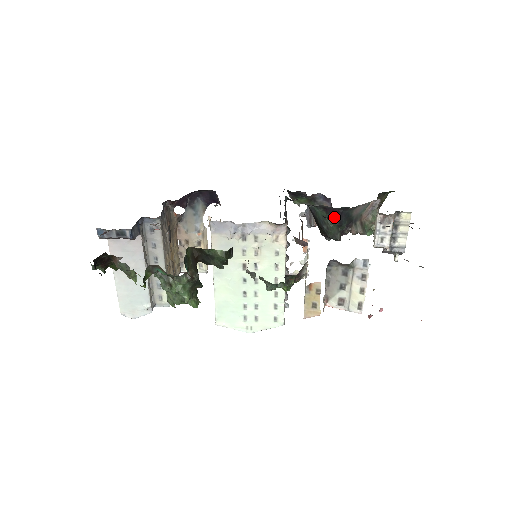
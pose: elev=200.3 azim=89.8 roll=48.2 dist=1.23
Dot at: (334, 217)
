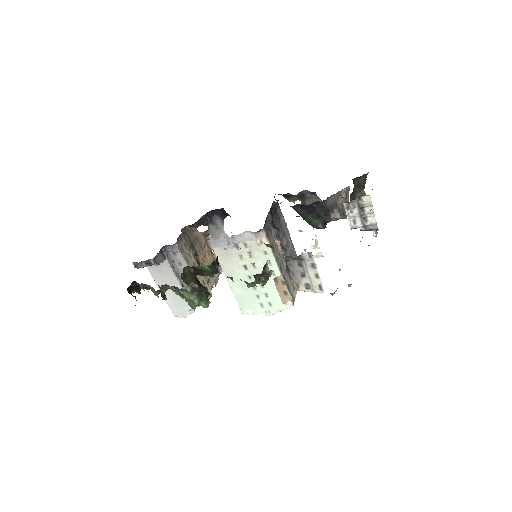
Dot at: (311, 211)
